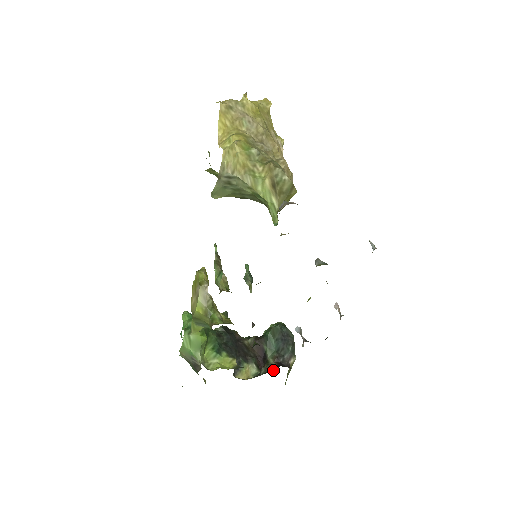
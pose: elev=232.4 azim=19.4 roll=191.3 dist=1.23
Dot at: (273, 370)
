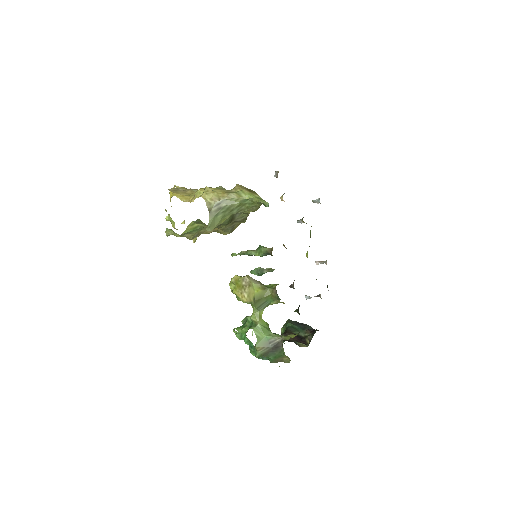
Dot at: (315, 331)
